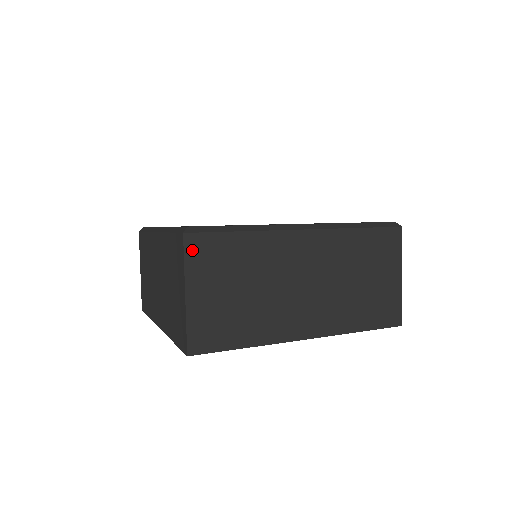
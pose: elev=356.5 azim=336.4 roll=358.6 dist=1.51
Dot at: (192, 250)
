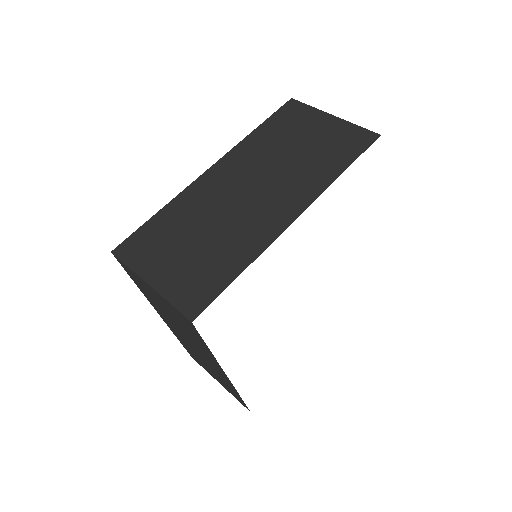
Dot at: (128, 255)
